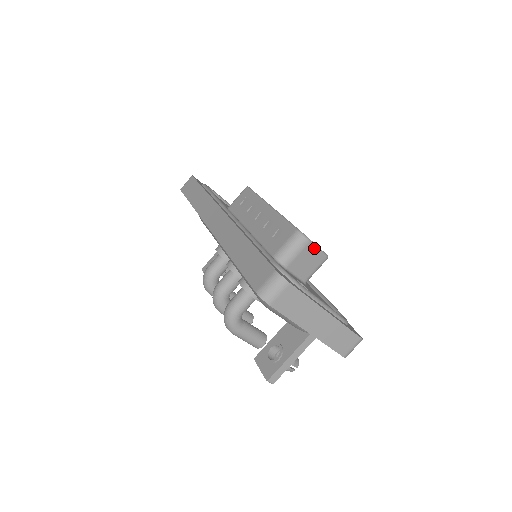
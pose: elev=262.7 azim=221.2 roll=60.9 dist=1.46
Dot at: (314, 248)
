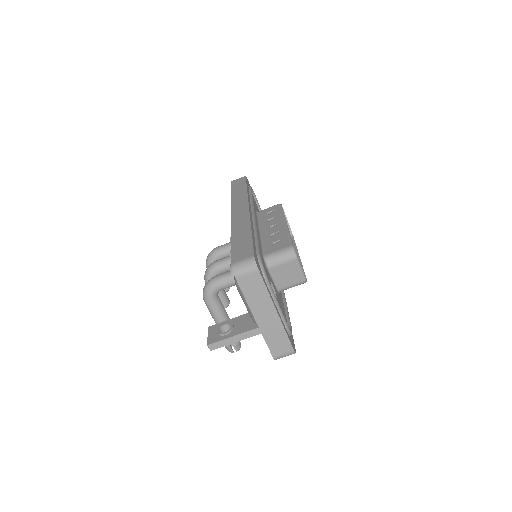
Dot at: (298, 266)
